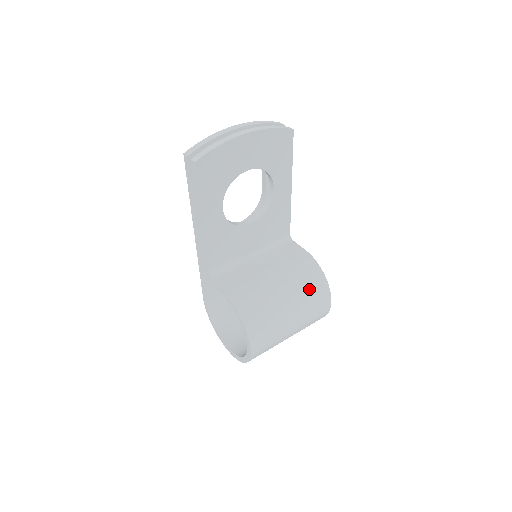
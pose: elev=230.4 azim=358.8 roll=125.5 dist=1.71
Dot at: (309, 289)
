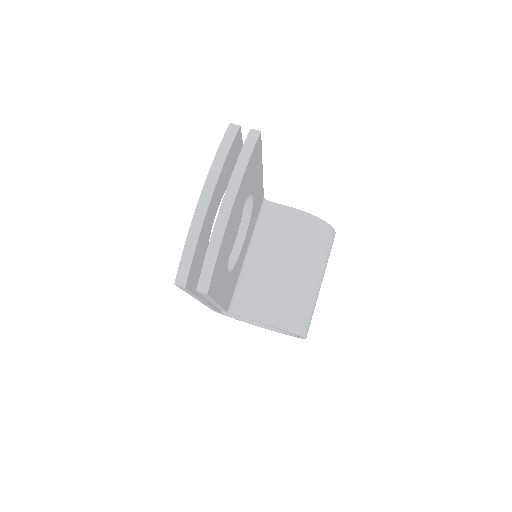
Dot at: (322, 248)
